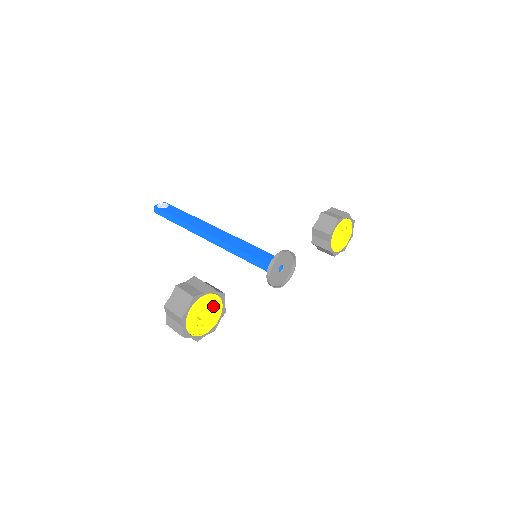
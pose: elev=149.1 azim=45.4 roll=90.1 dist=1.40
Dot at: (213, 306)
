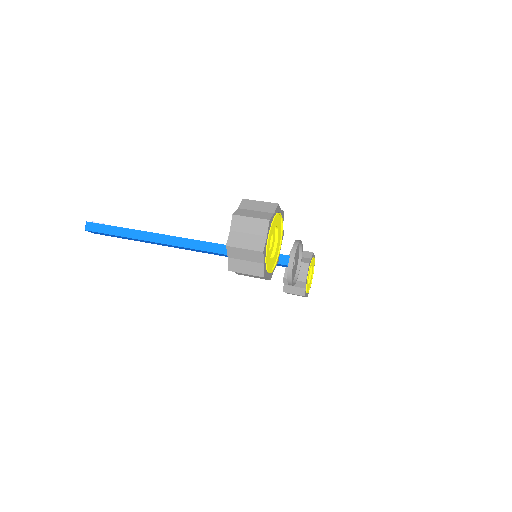
Dot at: (277, 240)
